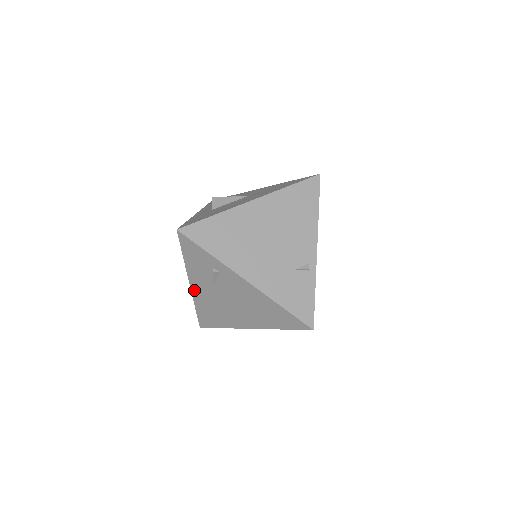
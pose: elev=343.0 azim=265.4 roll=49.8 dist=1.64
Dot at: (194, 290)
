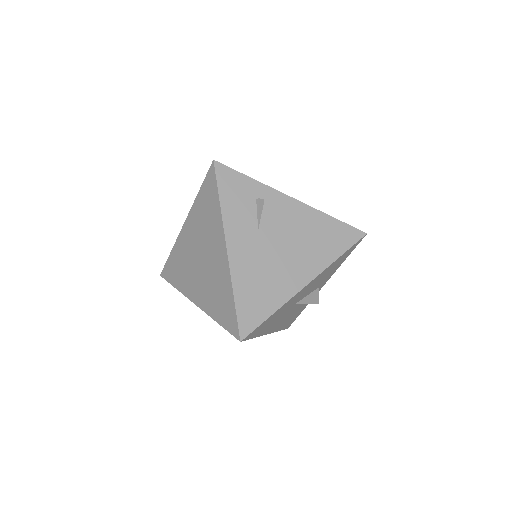
Dot at: (232, 255)
